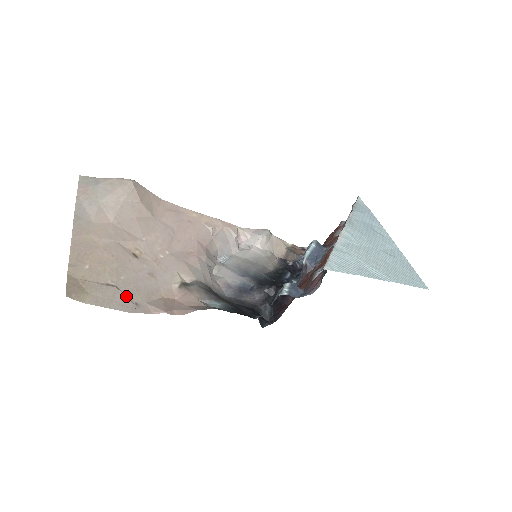
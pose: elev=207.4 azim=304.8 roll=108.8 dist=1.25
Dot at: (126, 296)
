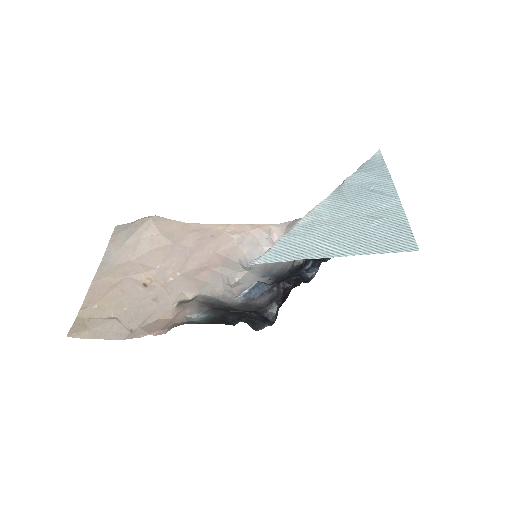
Dot at: (123, 325)
